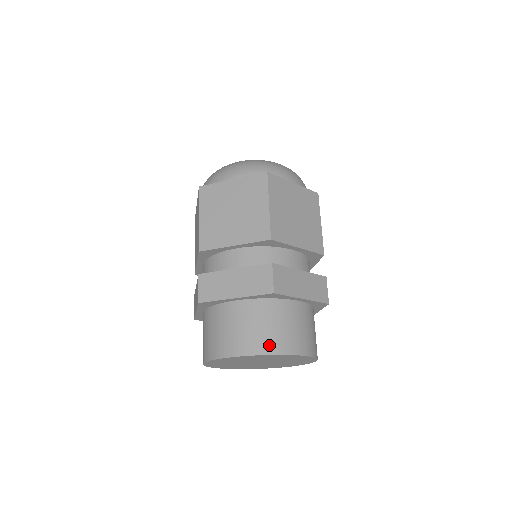
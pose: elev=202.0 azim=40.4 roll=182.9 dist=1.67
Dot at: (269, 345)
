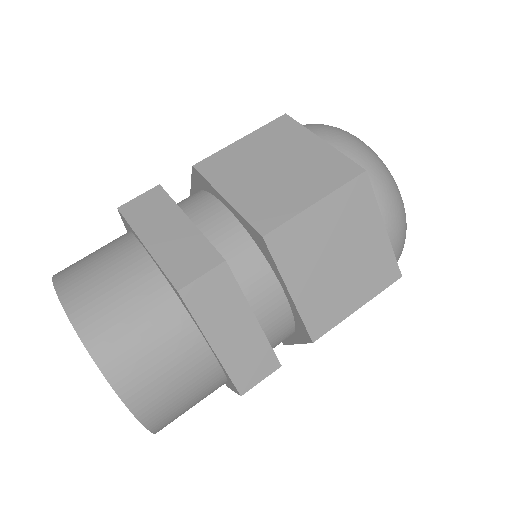
Dot at: (66, 270)
